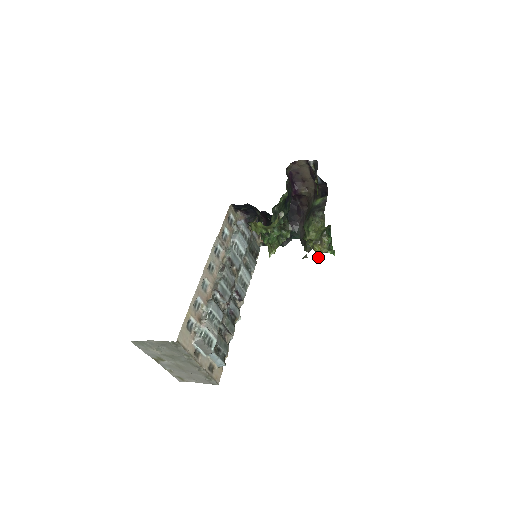
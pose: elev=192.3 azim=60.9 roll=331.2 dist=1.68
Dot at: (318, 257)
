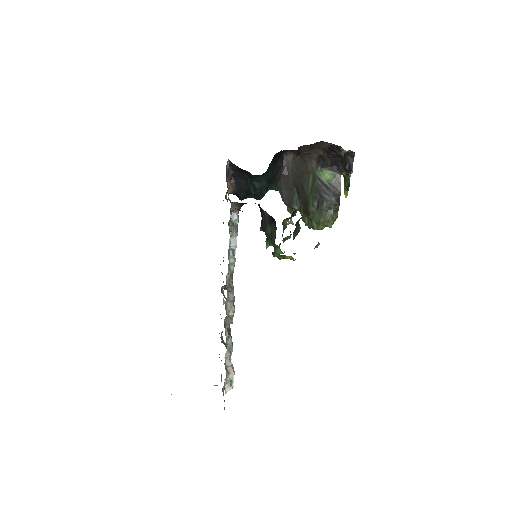
Dot at: occluded
